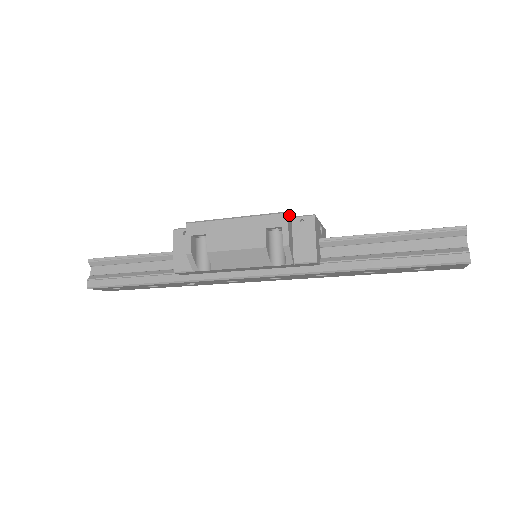
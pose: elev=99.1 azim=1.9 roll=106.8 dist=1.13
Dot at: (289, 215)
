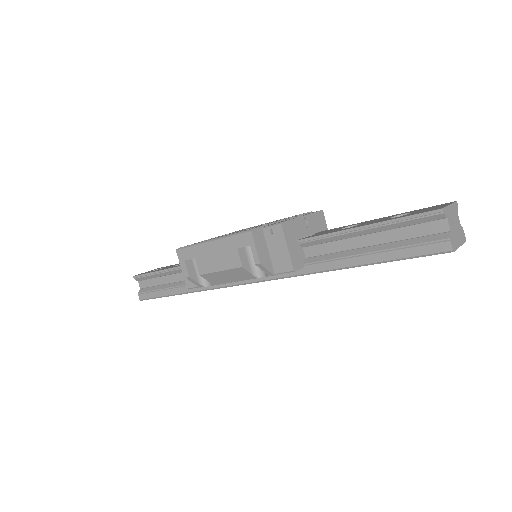
Dot at: (256, 230)
